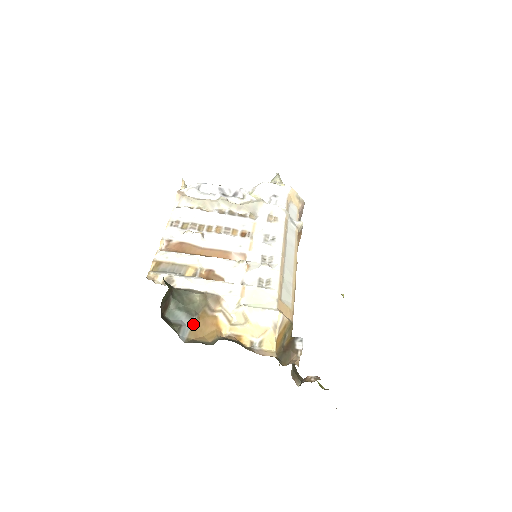
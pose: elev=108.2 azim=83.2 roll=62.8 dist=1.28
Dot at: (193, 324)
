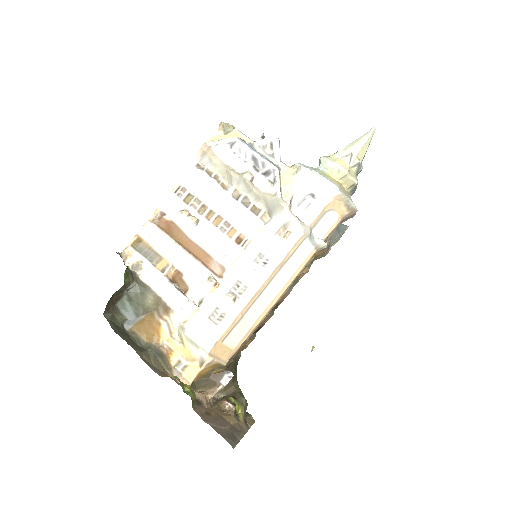
Dot at: (138, 320)
